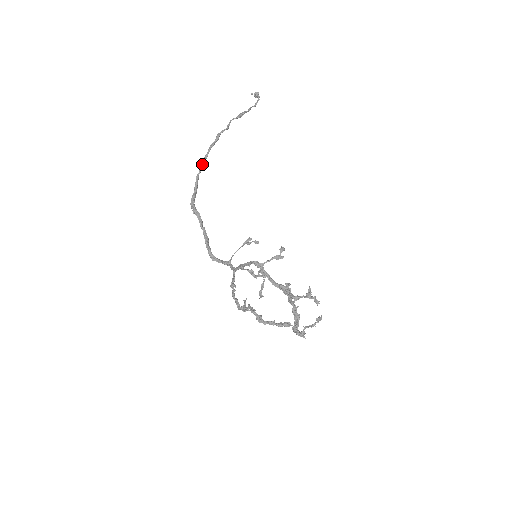
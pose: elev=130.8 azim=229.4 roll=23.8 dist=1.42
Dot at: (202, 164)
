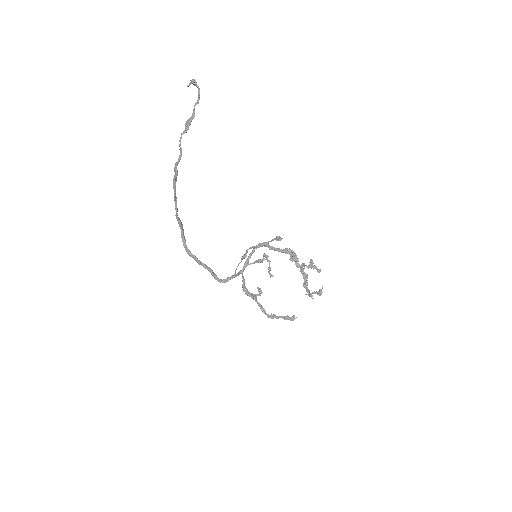
Dot at: (175, 205)
